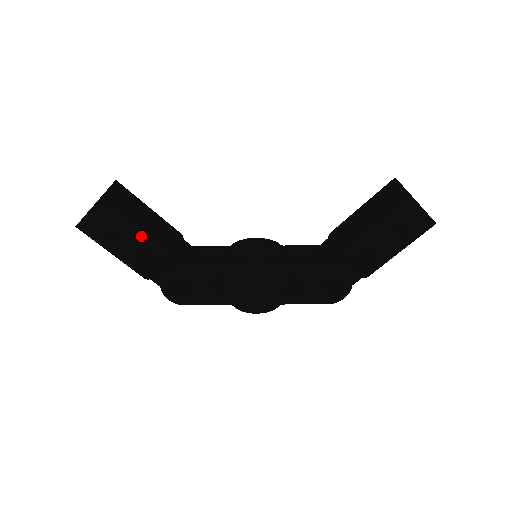
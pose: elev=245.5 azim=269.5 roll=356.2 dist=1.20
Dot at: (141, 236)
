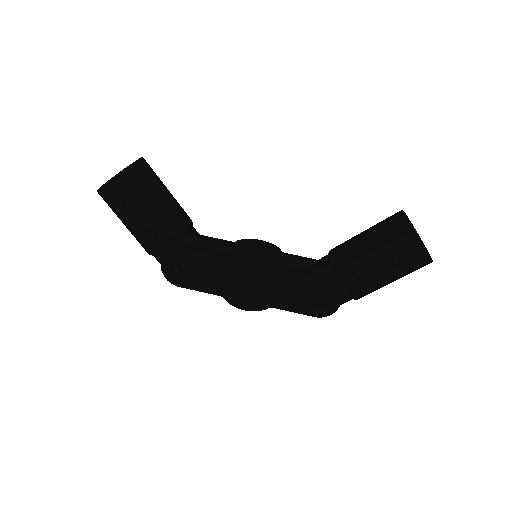
Dot at: (153, 212)
